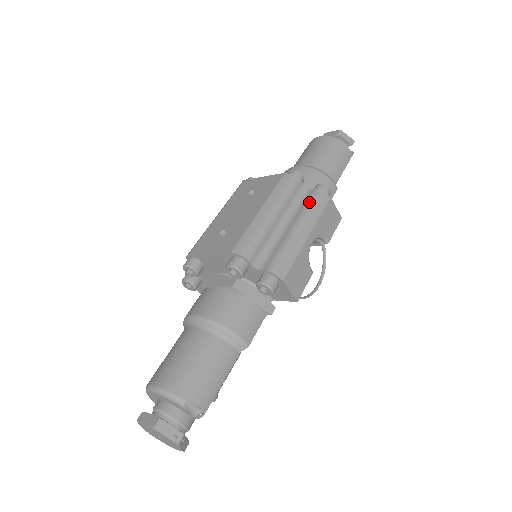
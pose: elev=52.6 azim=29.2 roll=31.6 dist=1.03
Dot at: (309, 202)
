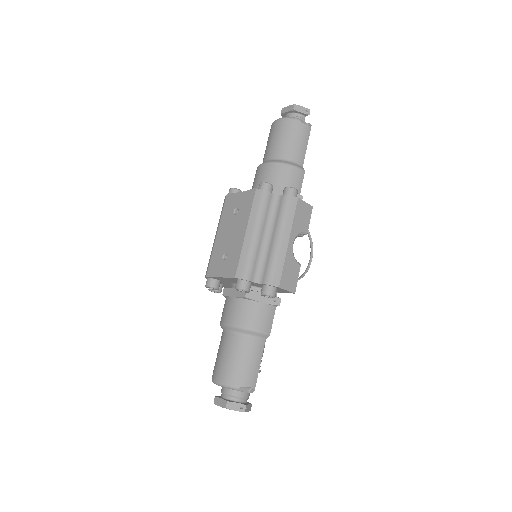
Dot at: (282, 211)
